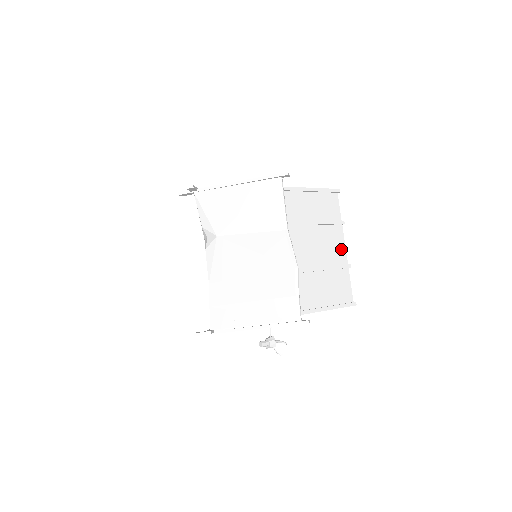
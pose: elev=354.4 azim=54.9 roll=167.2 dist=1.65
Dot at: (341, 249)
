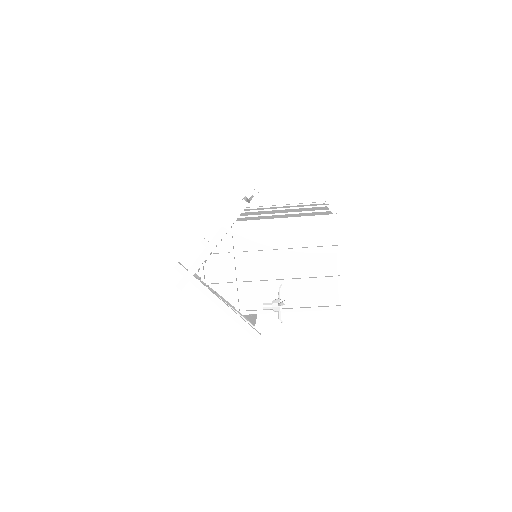
Dot at: occluded
